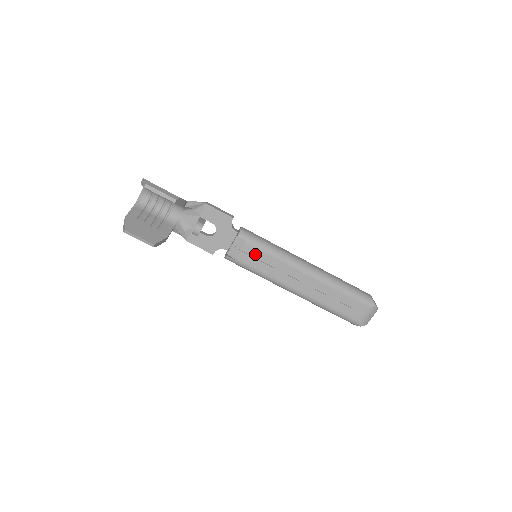
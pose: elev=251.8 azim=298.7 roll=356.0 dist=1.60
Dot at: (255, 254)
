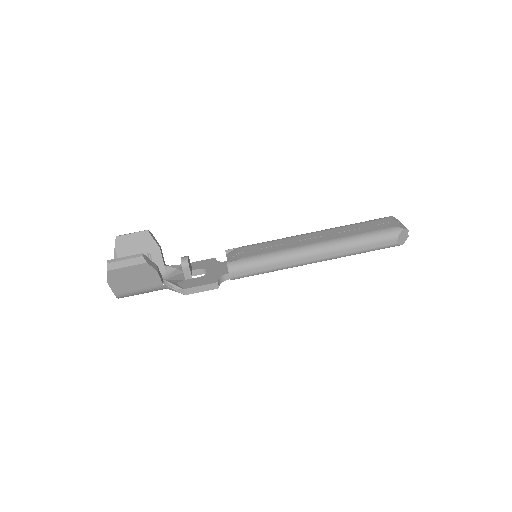
Dot at: (251, 249)
